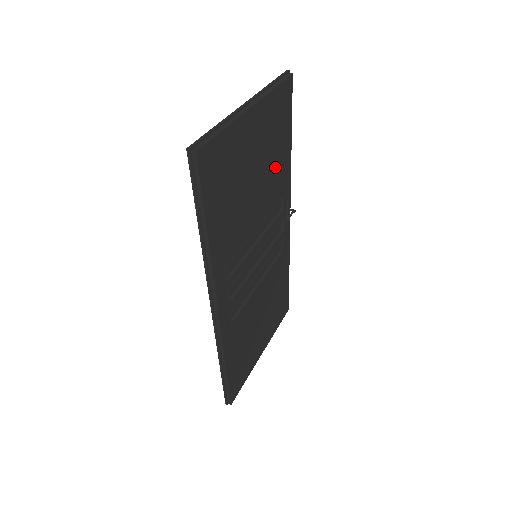
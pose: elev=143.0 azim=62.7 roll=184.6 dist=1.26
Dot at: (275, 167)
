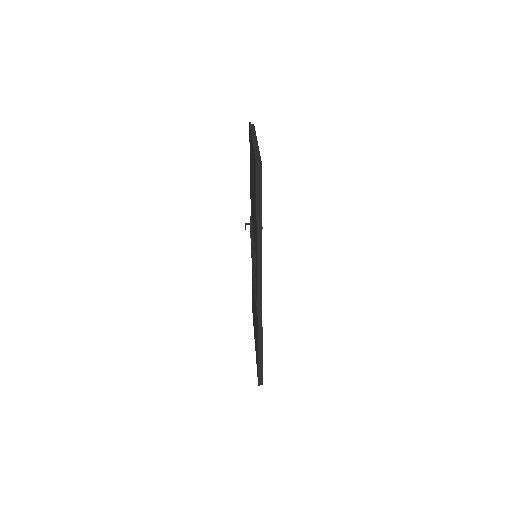
Dot at: occluded
